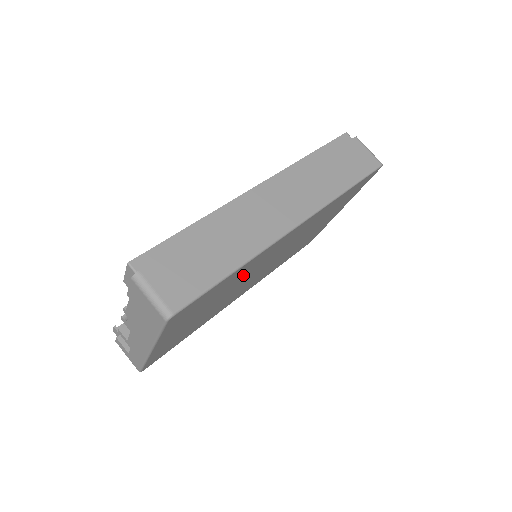
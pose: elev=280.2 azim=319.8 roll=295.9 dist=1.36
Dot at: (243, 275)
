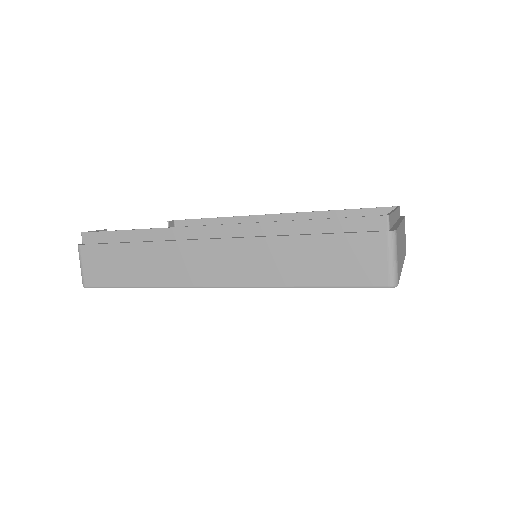
Dot at: occluded
